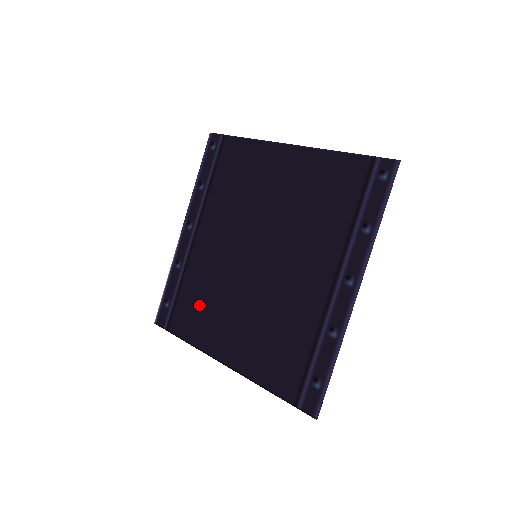
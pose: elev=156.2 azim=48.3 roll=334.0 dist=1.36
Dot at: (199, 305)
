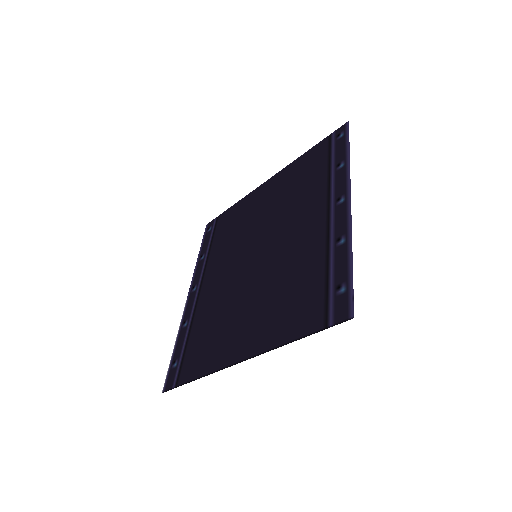
Dot at: (208, 335)
